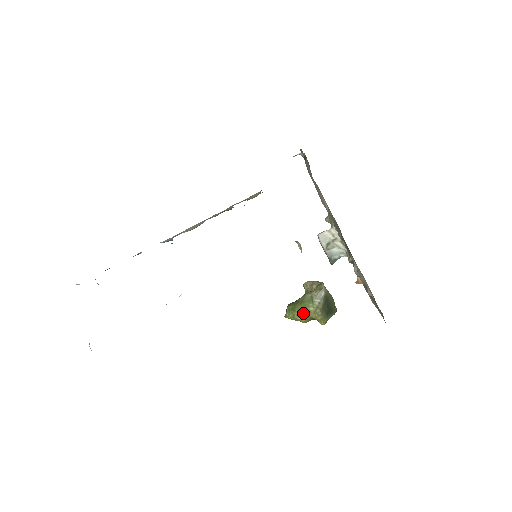
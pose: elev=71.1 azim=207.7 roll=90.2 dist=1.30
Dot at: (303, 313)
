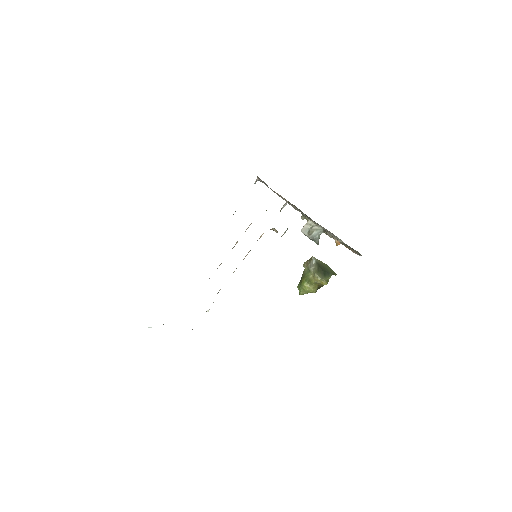
Dot at: (308, 283)
